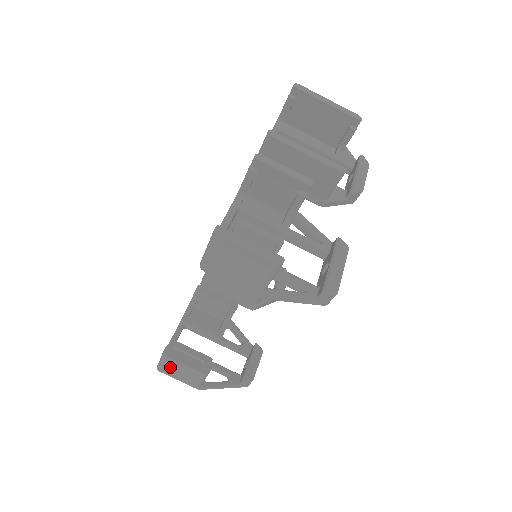
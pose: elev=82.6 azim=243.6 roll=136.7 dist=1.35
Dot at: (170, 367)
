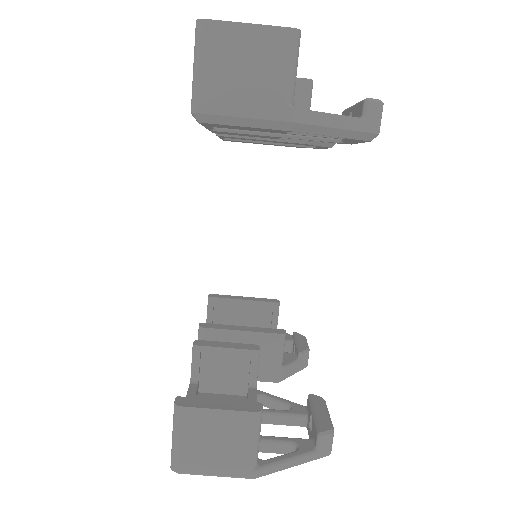
Dot at: (193, 440)
